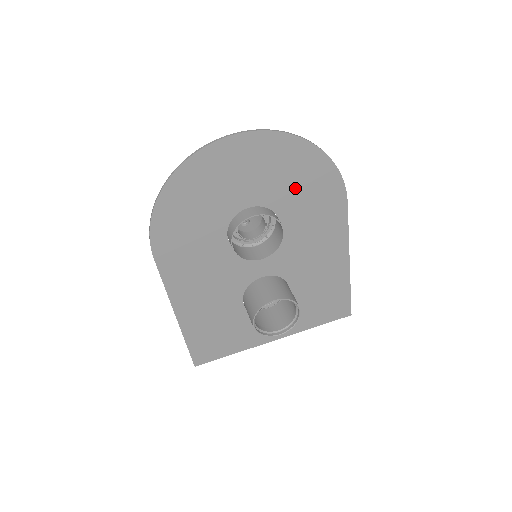
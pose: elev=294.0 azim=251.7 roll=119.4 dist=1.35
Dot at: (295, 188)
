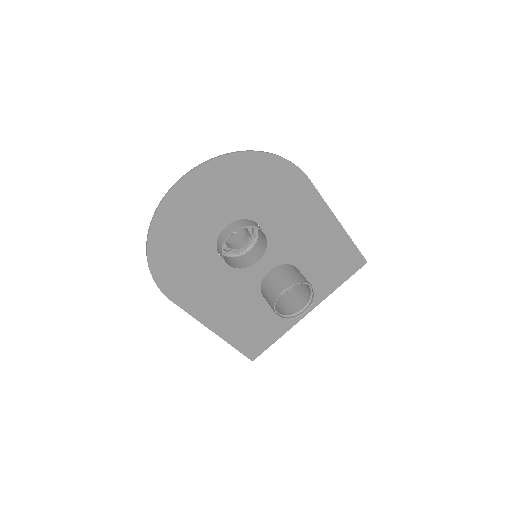
Dot at: (256, 192)
